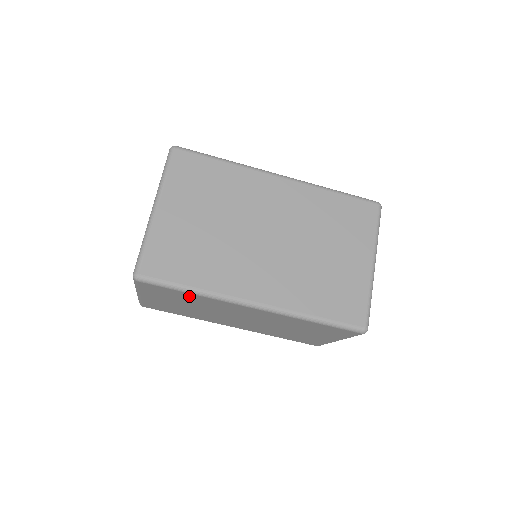
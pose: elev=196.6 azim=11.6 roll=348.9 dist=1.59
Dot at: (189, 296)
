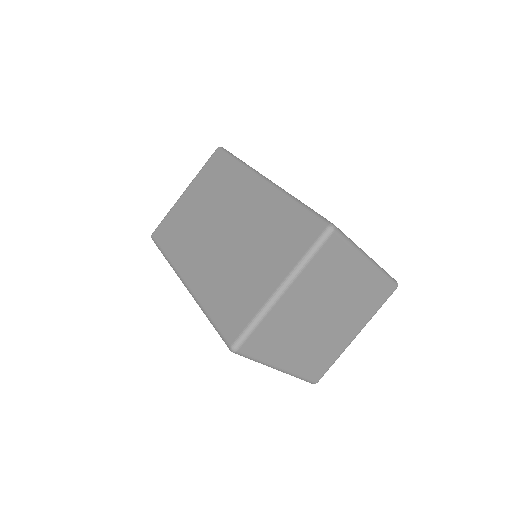
Dot at: occluded
